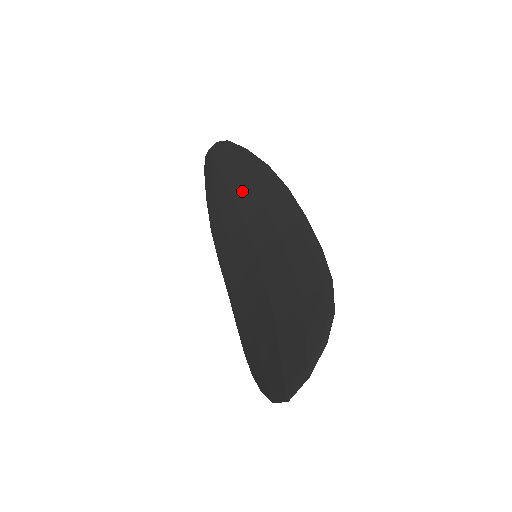
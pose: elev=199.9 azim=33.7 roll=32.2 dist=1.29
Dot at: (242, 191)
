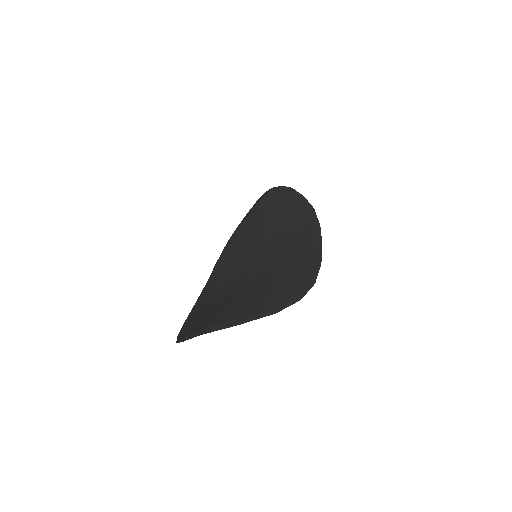
Dot at: (279, 216)
